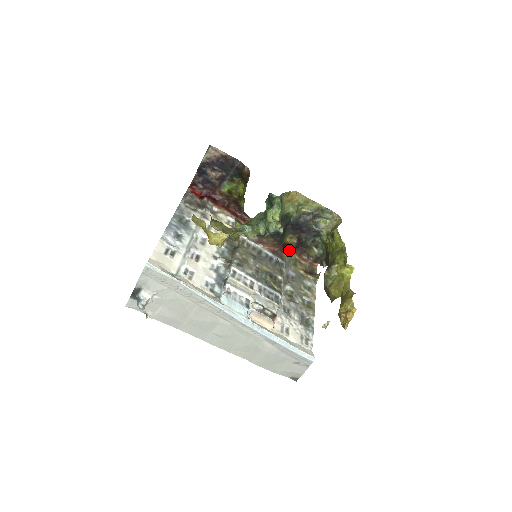
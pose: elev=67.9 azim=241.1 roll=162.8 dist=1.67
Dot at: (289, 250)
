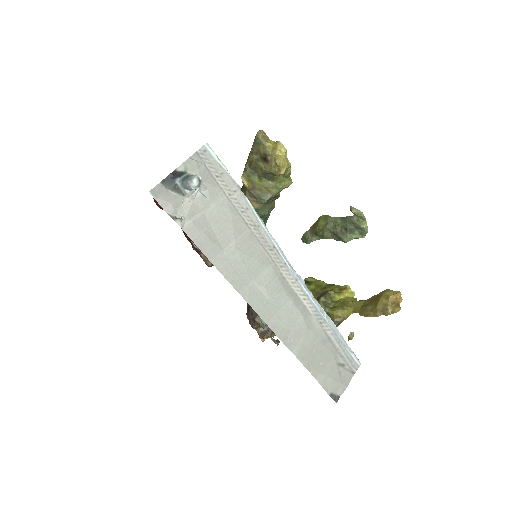
Dot at: occluded
